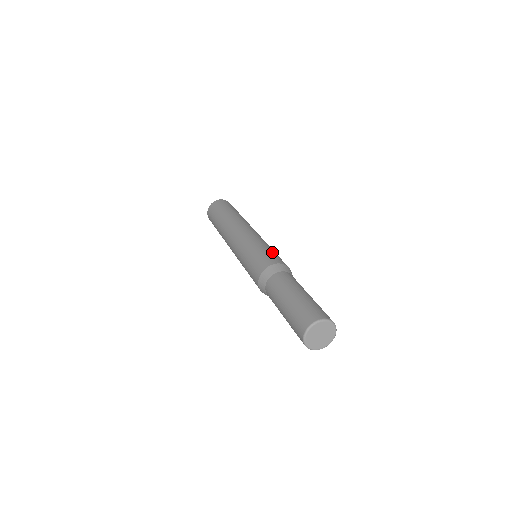
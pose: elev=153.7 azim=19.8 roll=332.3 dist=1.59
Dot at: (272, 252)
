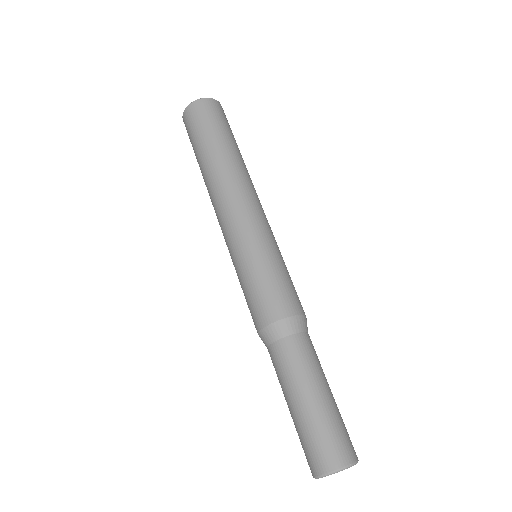
Dot at: (261, 285)
